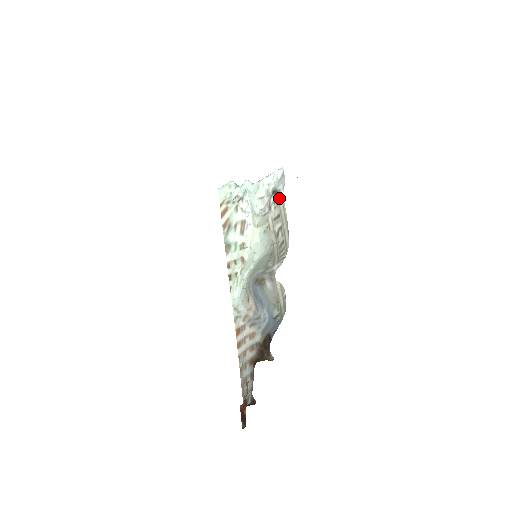
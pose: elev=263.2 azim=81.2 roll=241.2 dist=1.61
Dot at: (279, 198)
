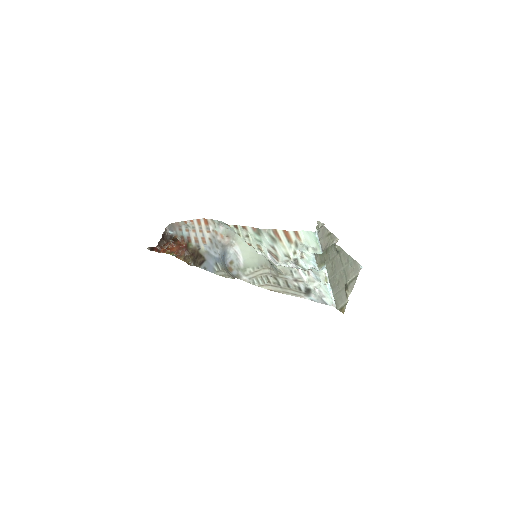
Dot at: (301, 294)
